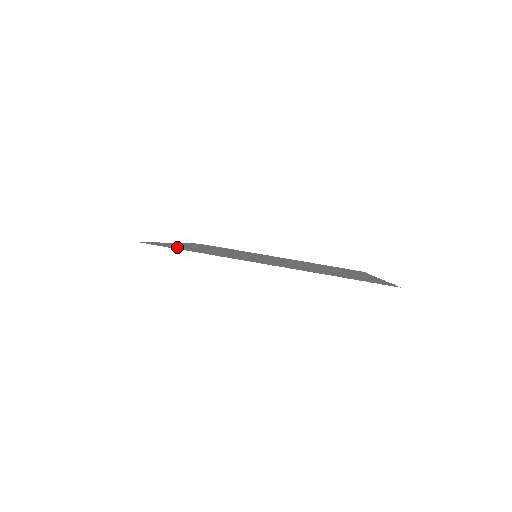
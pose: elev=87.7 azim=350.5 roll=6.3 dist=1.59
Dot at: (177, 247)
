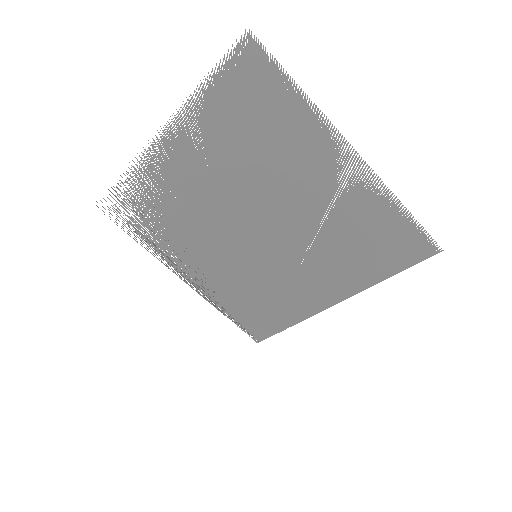
Dot at: (128, 207)
